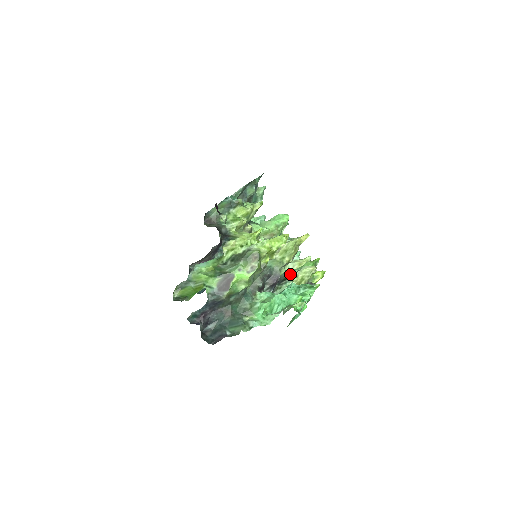
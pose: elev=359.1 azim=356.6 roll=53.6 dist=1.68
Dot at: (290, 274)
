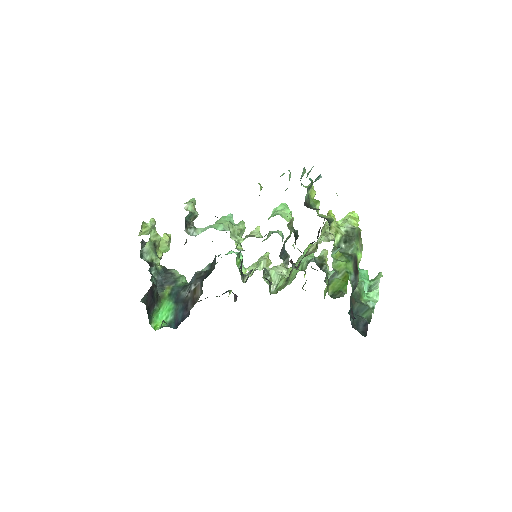
Dot at: (320, 260)
